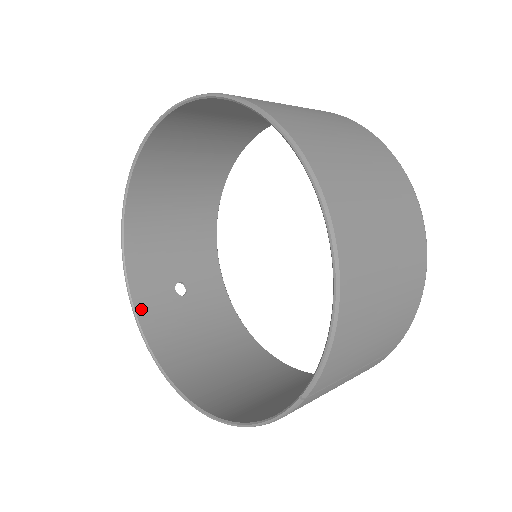
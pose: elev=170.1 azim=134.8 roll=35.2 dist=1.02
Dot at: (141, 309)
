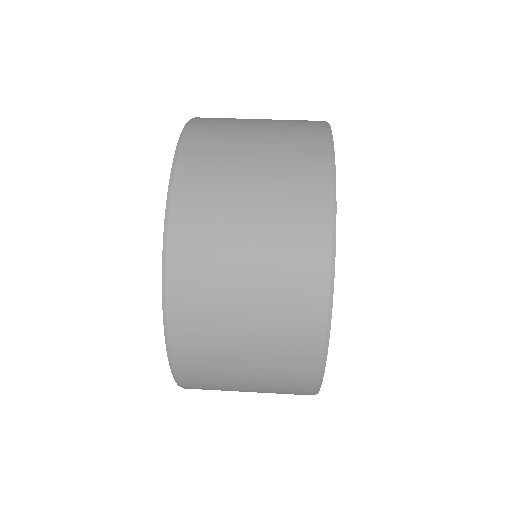
Dot at: occluded
